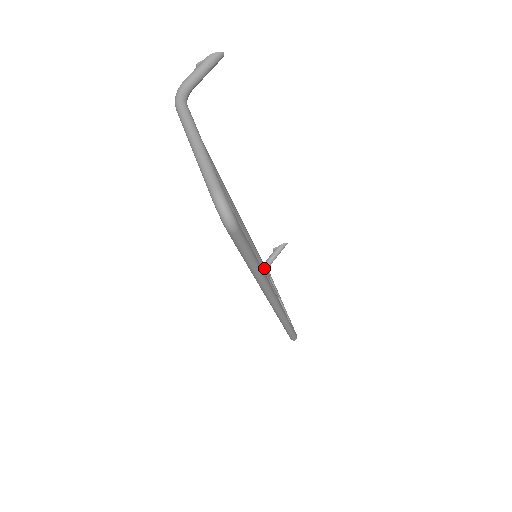
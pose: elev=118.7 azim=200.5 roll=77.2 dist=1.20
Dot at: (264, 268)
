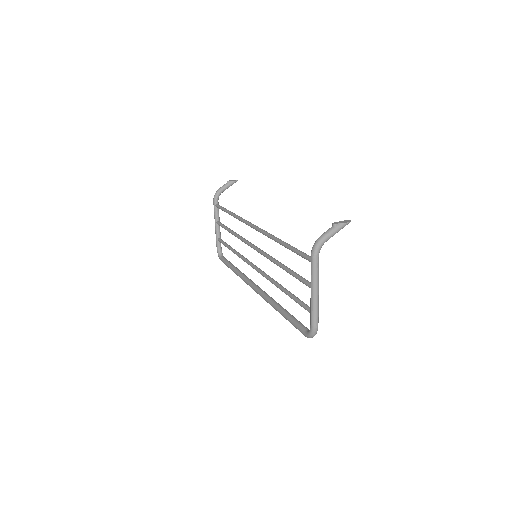
Dot at: occluded
